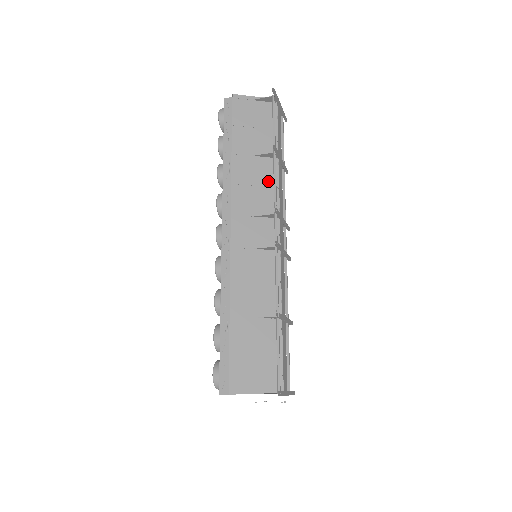
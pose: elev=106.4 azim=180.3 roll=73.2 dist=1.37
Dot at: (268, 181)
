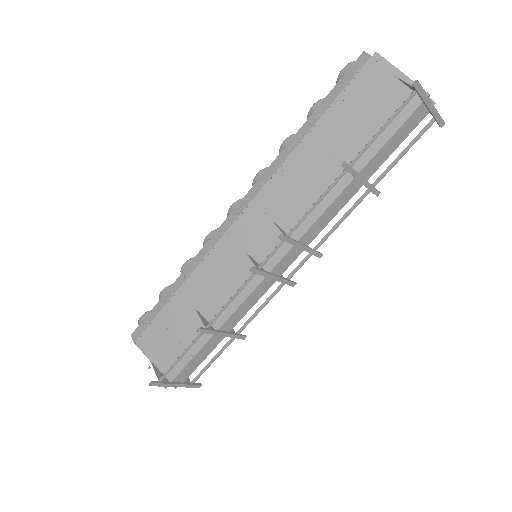
Dot at: (320, 194)
